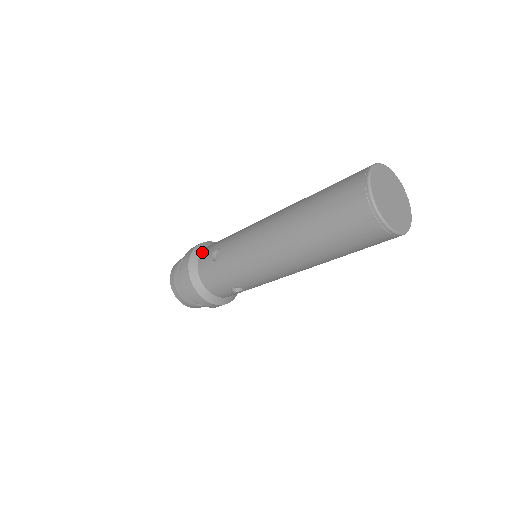
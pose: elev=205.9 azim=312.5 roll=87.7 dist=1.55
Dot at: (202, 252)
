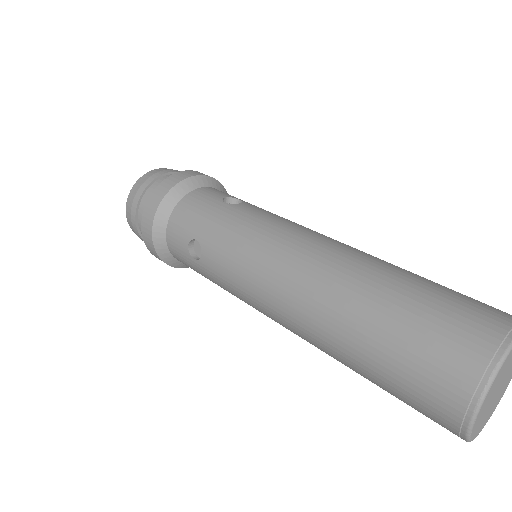
Dot at: (172, 216)
